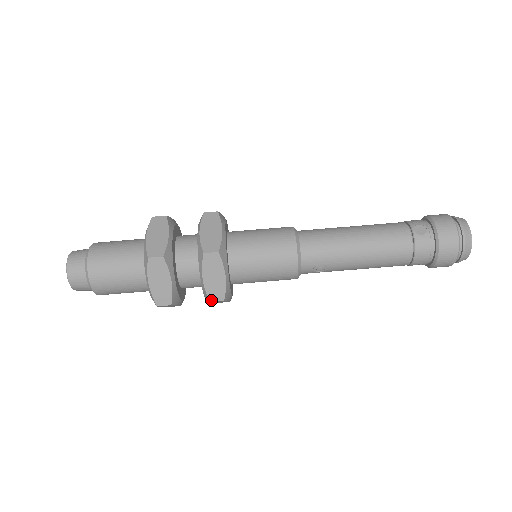
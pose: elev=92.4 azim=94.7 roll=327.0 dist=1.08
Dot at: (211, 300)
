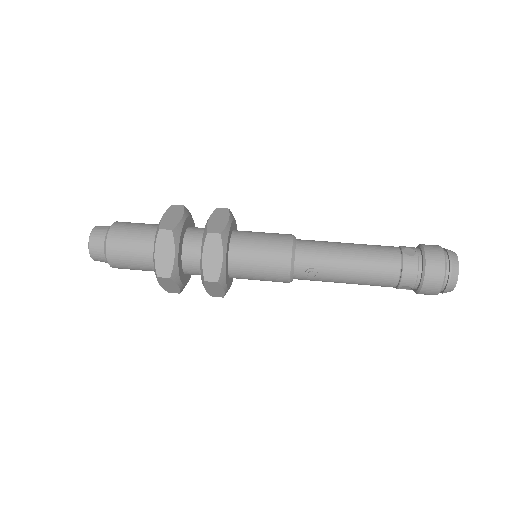
Dot at: (206, 279)
